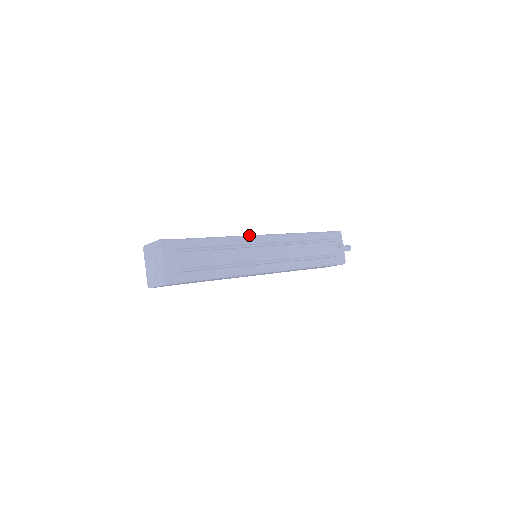
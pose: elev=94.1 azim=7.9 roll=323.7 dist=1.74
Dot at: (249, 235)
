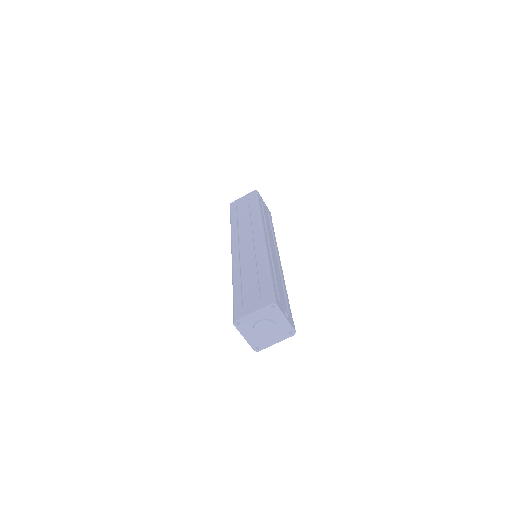
Dot at: (263, 243)
